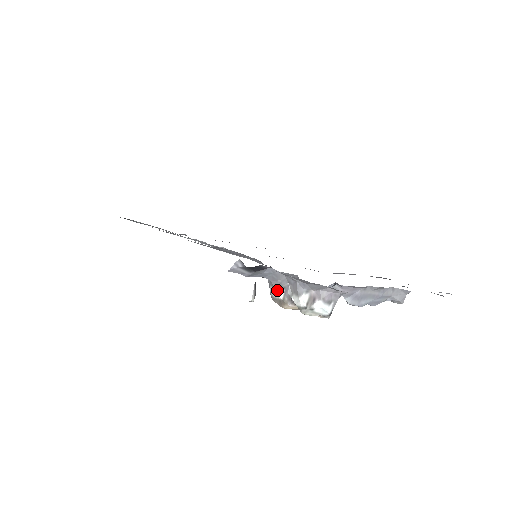
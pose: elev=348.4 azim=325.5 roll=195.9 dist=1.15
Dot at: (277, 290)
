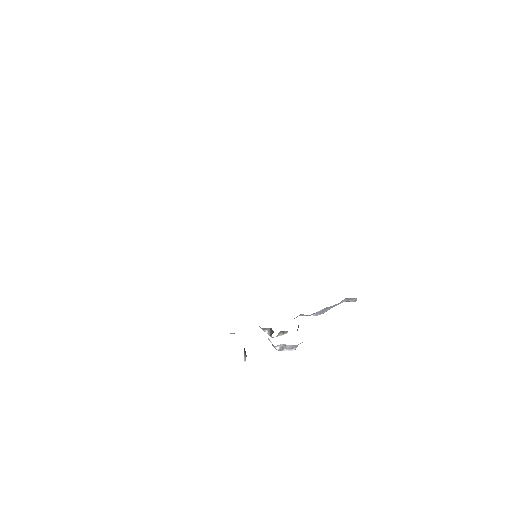
Dot at: (263, 330)
